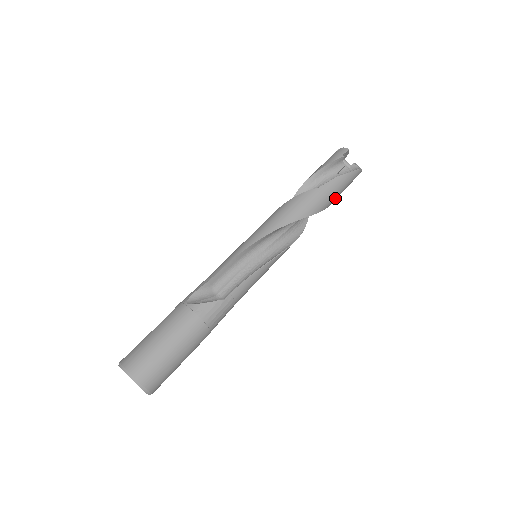
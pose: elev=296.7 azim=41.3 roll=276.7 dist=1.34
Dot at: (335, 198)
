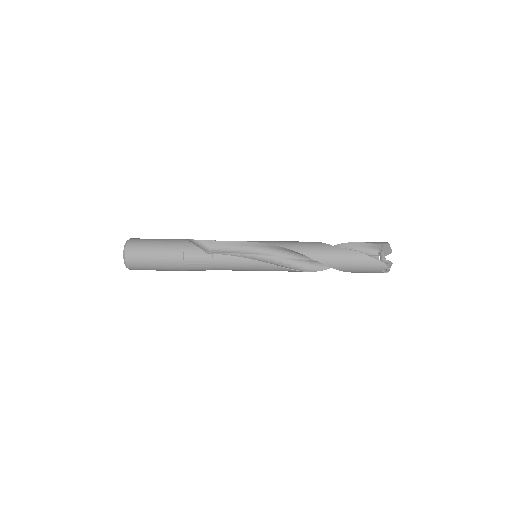
Dot at: (346, 267)
